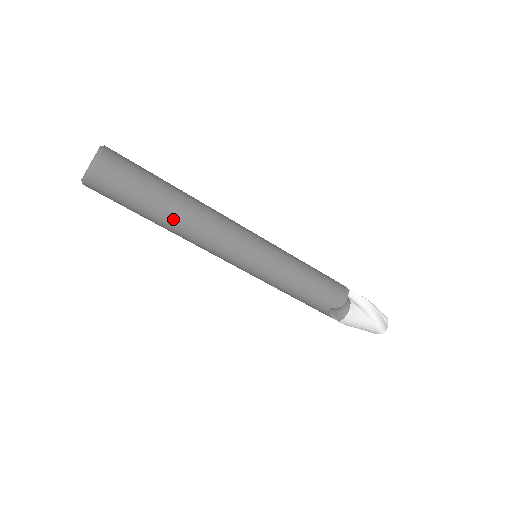
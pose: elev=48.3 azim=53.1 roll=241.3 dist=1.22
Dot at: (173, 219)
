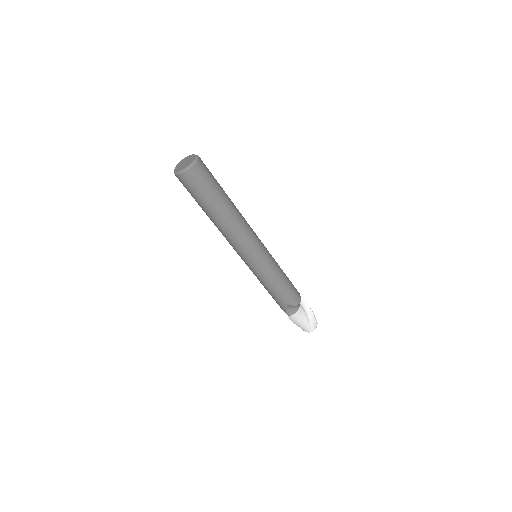
Dot at: (222, 216)
